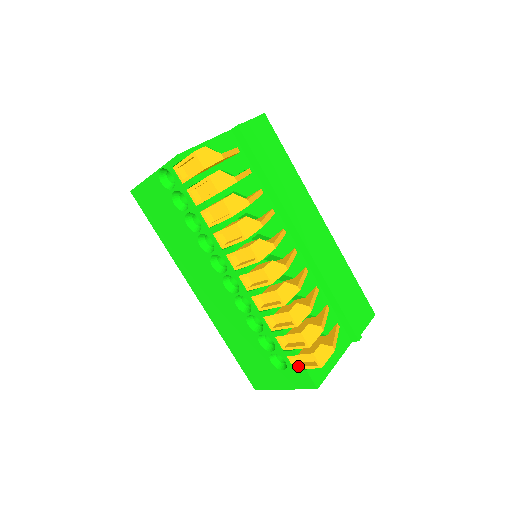
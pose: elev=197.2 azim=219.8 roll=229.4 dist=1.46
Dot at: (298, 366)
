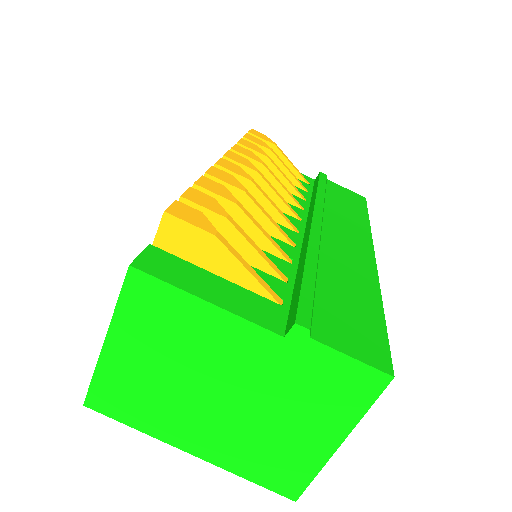
Dot at: occluded
